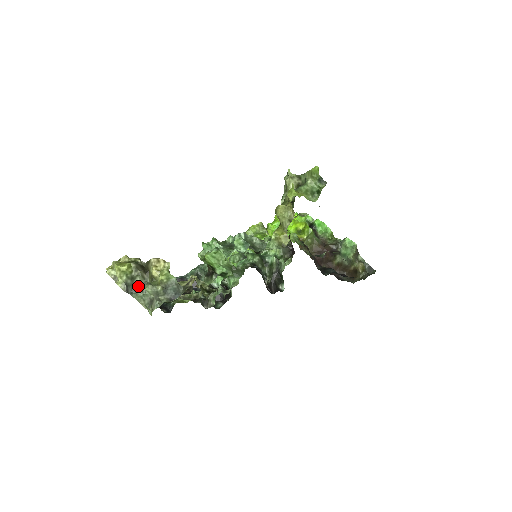
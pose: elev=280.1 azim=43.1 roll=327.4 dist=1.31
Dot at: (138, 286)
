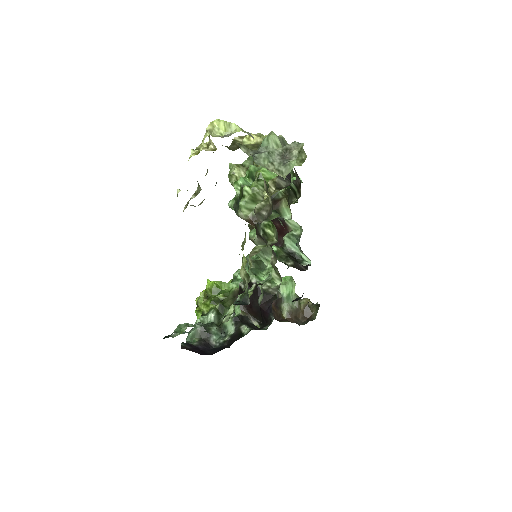
Dot at: occluded
